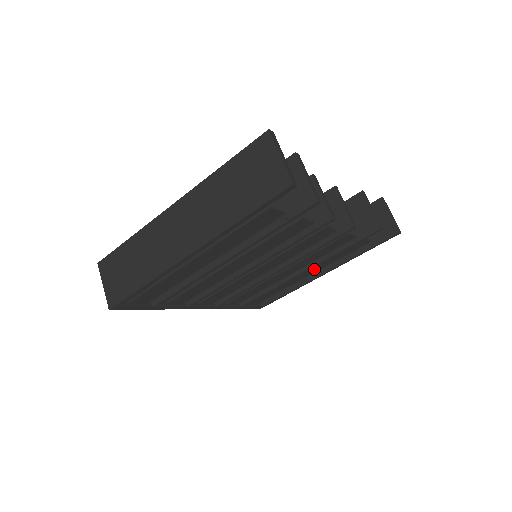
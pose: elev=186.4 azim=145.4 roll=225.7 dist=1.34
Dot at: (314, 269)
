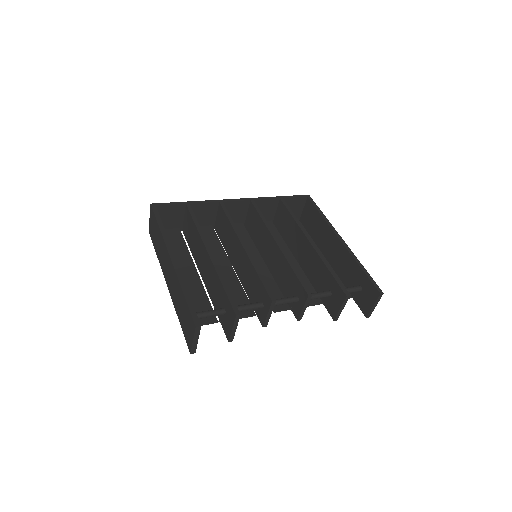
Dot at: occluded
